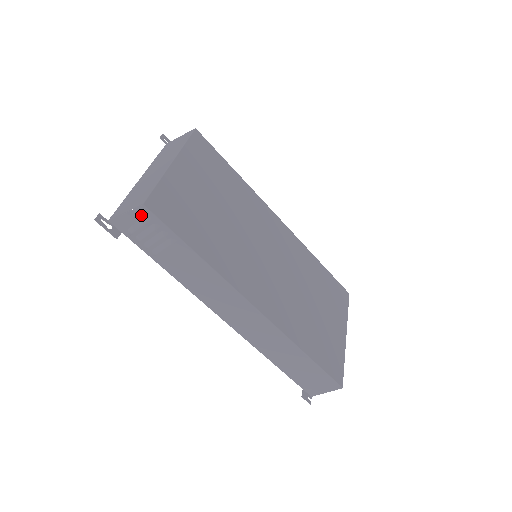
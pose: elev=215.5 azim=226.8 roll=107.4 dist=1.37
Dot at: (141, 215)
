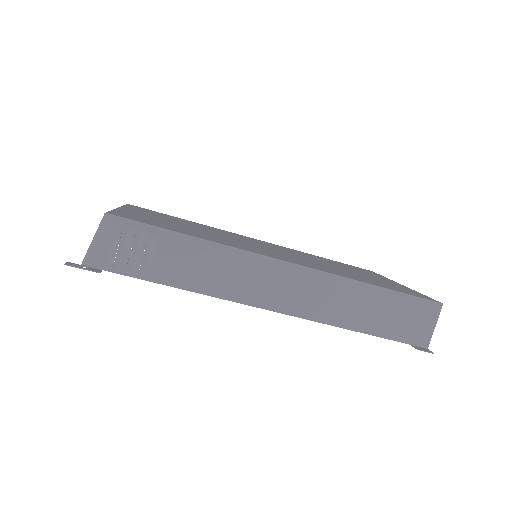
Dot at: (110, 229)
